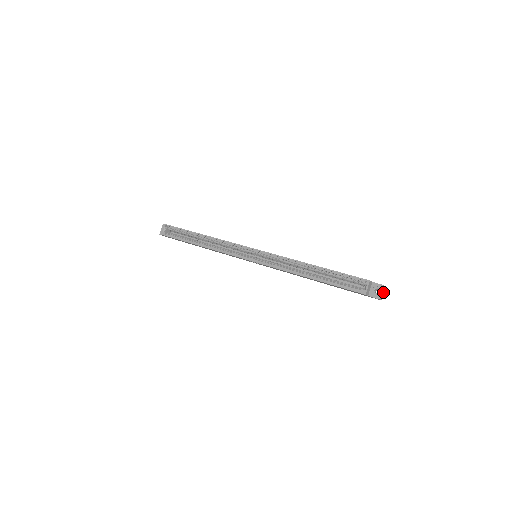
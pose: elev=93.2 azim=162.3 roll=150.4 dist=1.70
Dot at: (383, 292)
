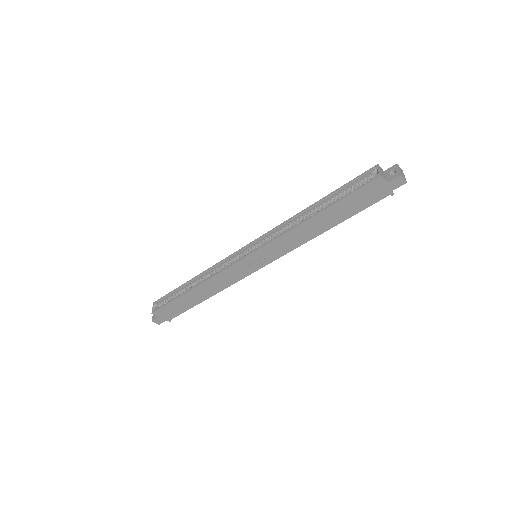
Dot at: (403, 175)
